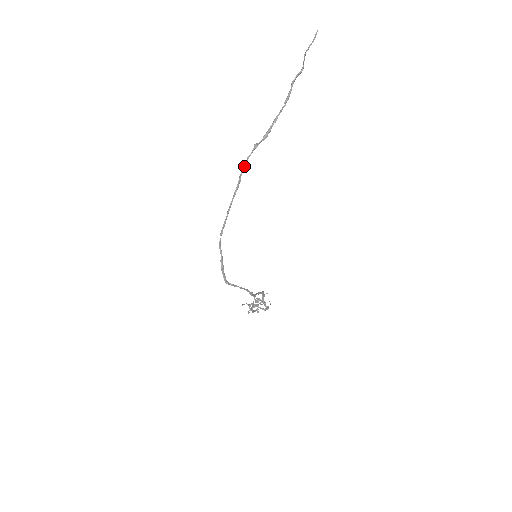
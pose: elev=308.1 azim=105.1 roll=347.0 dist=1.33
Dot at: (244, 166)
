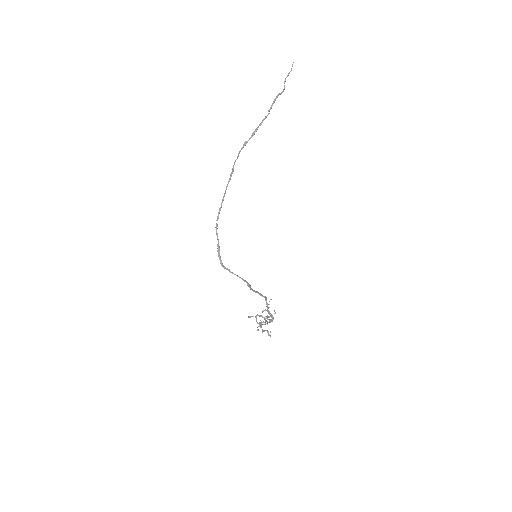
Dot at: occluded
